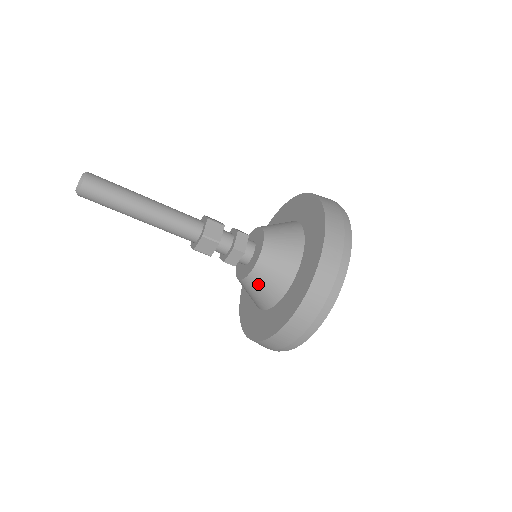
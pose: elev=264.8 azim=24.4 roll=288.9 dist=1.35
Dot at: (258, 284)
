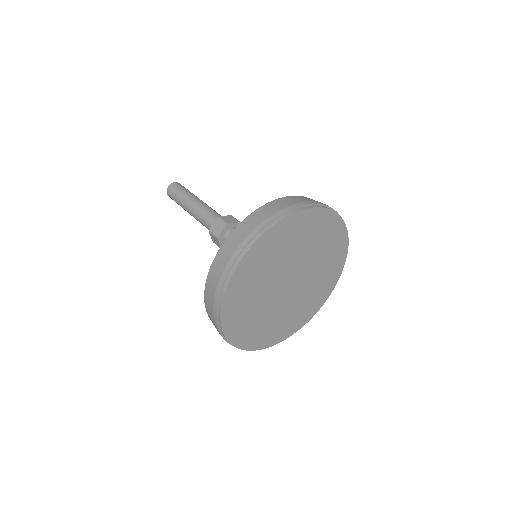
Dot at: occluded
